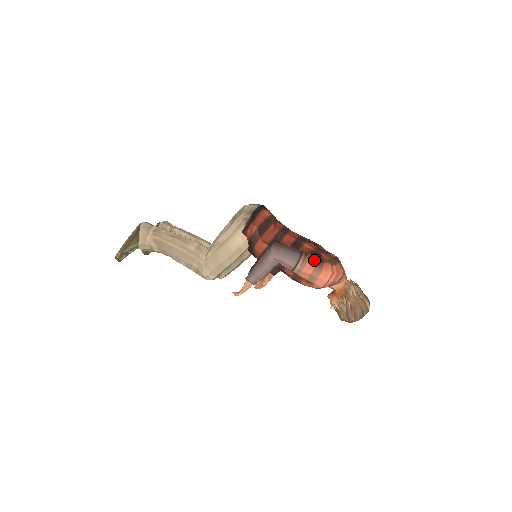
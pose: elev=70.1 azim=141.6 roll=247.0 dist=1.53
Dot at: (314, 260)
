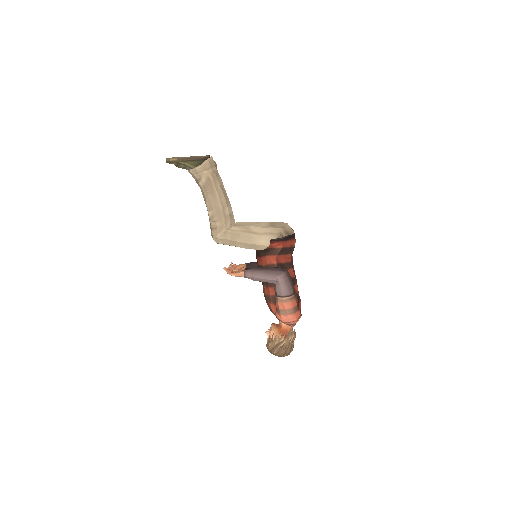
Dot at: (296, 303)
